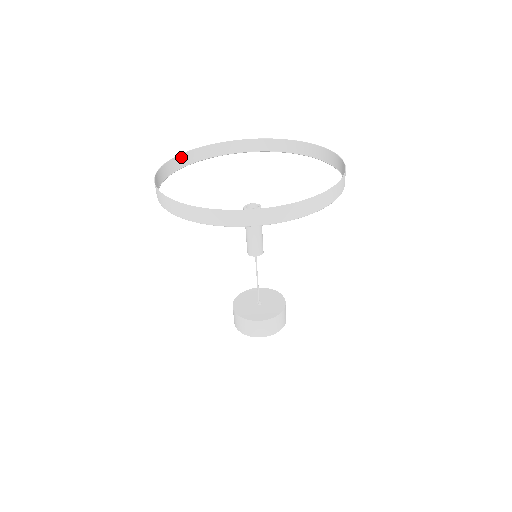
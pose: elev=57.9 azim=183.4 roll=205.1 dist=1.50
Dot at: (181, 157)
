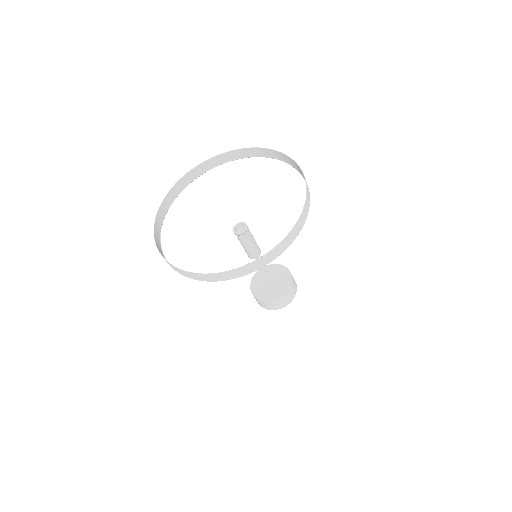
Dot at: (222, 156)
